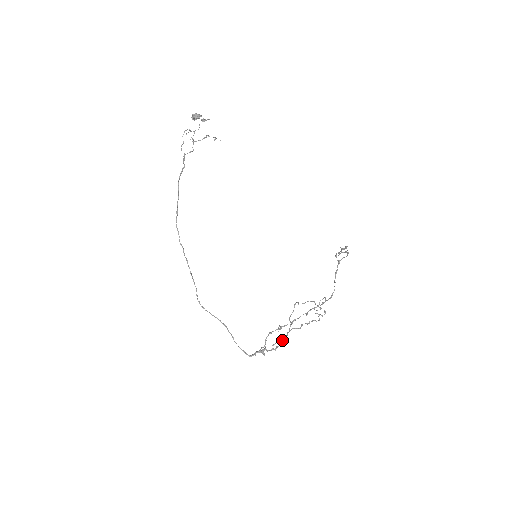
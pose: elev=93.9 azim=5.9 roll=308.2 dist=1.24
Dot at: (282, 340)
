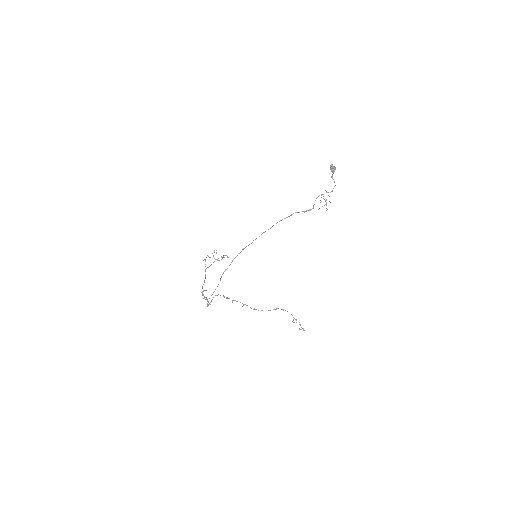
Dot at: (204, 280)
